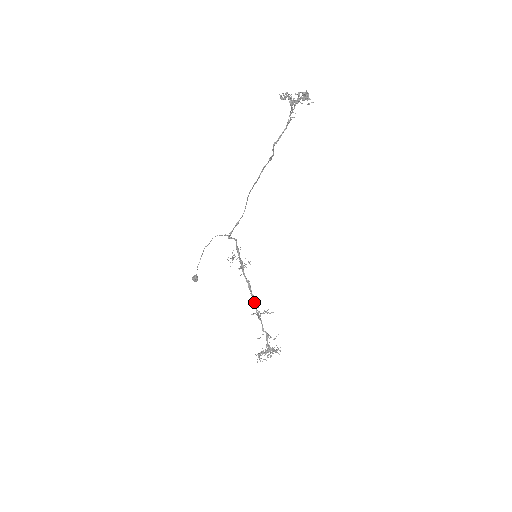
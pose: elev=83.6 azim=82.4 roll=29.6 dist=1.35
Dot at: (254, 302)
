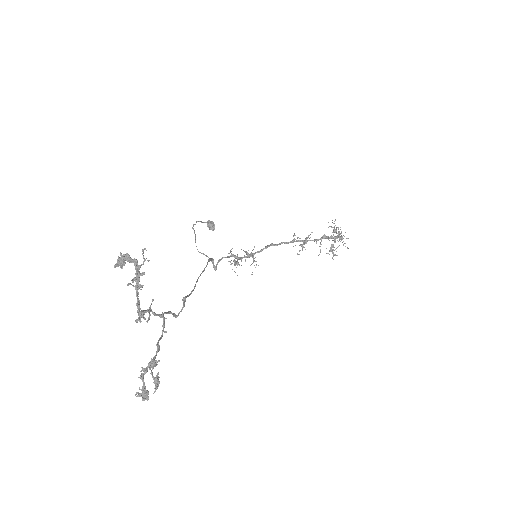
Dot at: occluded
